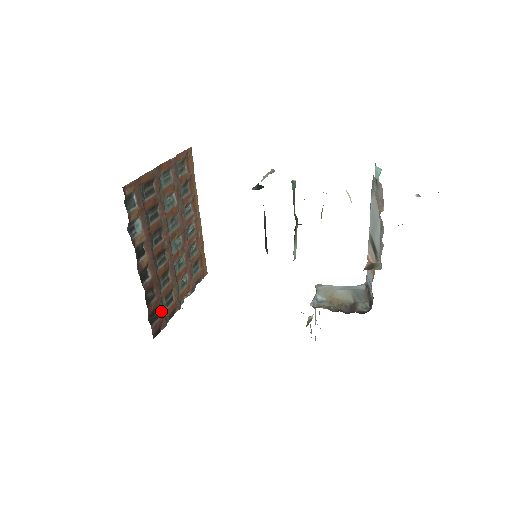
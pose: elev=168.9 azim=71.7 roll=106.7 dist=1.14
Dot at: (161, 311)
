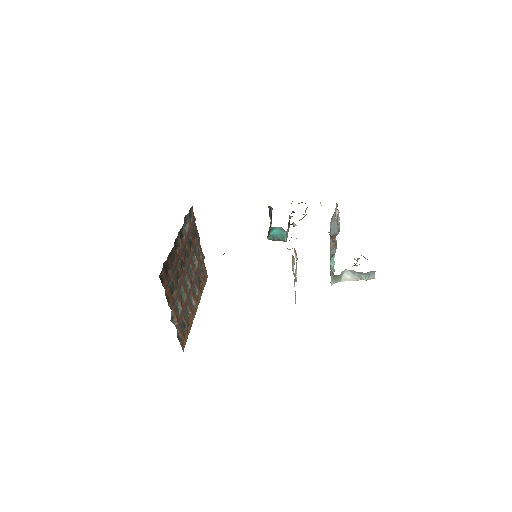
Dot at: (168, 278)
